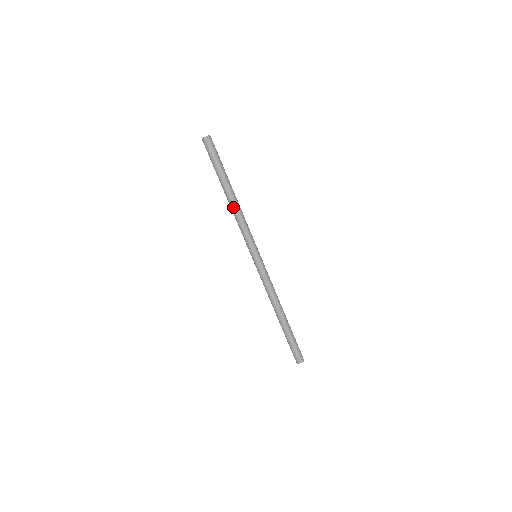
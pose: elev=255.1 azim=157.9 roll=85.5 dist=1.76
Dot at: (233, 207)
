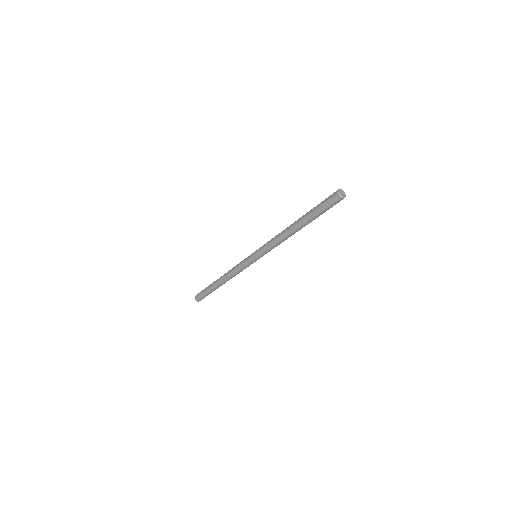
Dot at: (289, 236)
